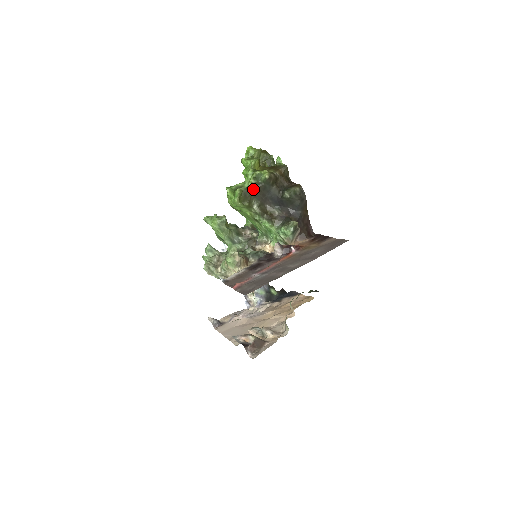
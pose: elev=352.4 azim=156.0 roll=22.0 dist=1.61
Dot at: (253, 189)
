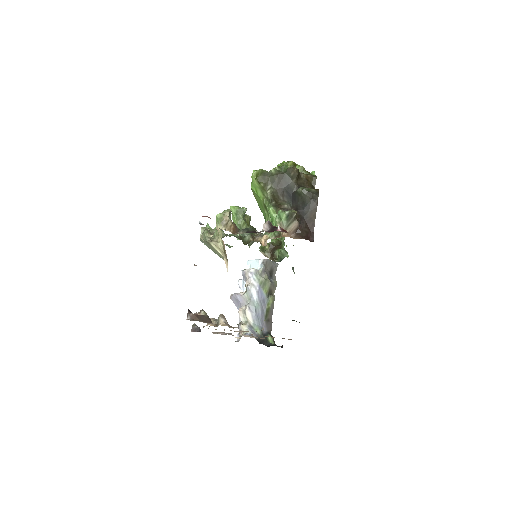
Dot at: (274, 174)
